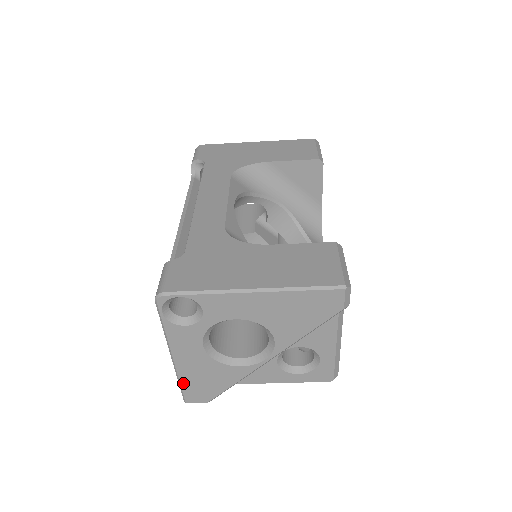
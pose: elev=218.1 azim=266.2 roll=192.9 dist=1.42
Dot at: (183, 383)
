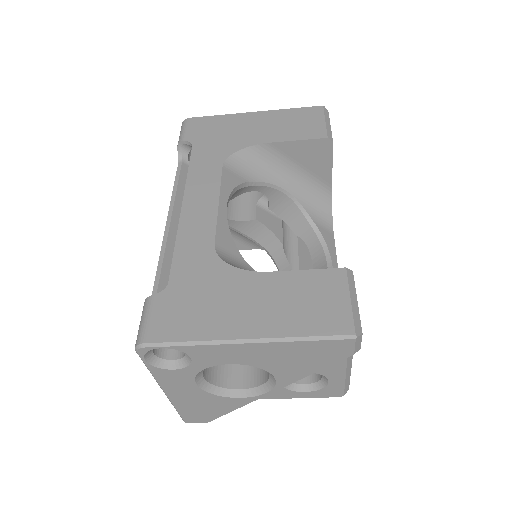
Dot at: (180, 410)
